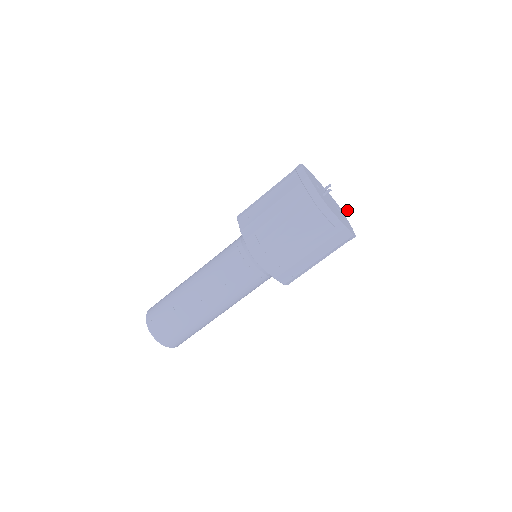
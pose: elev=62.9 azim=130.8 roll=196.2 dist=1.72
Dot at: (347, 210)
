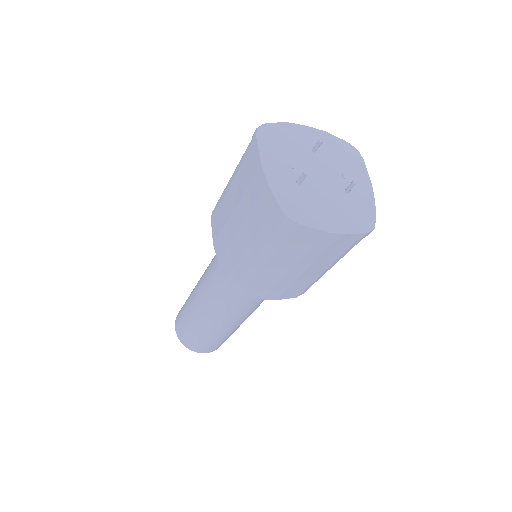
Dot at: (353, 184)
